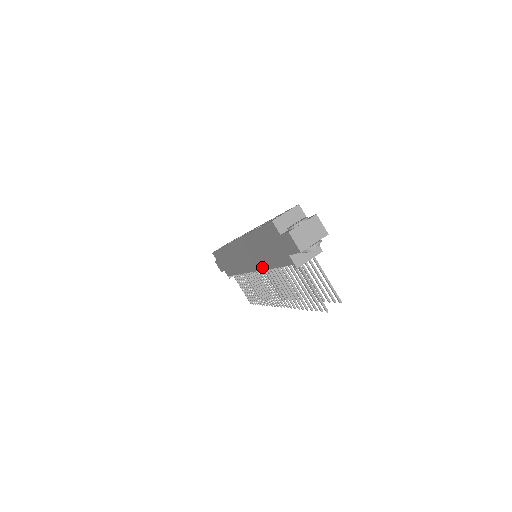
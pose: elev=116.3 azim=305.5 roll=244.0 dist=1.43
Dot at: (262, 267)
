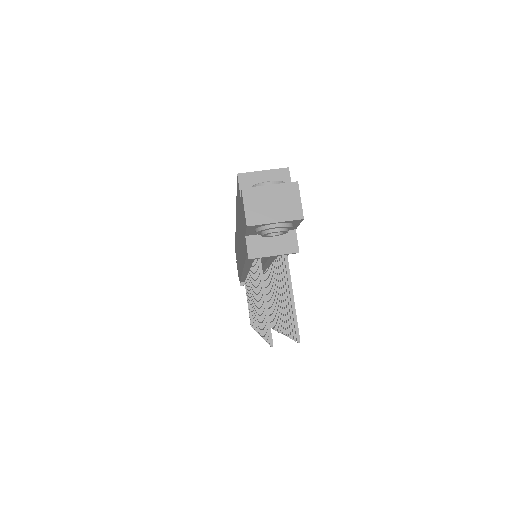
Dot at: occluded
